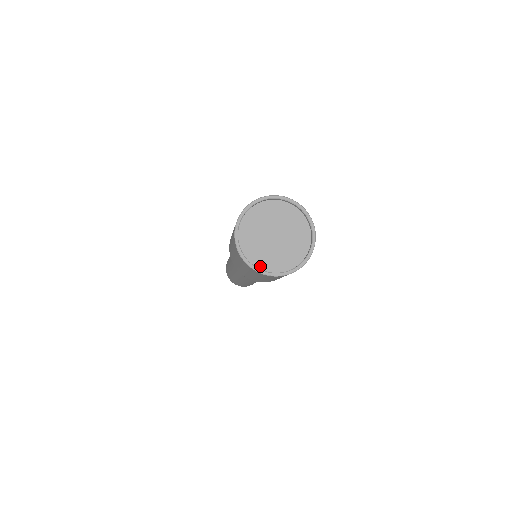
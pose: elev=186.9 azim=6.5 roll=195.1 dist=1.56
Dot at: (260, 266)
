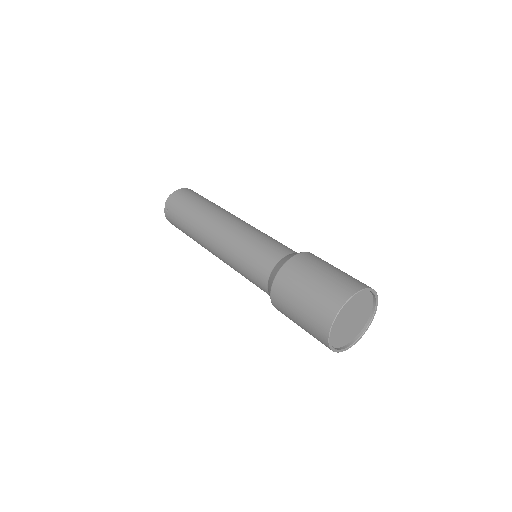
Dot at: (340, 345)
